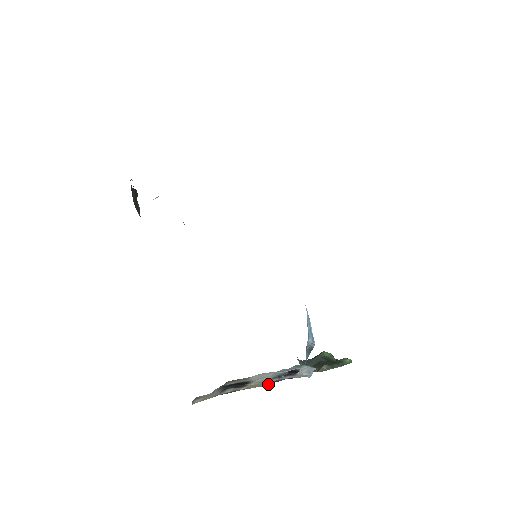
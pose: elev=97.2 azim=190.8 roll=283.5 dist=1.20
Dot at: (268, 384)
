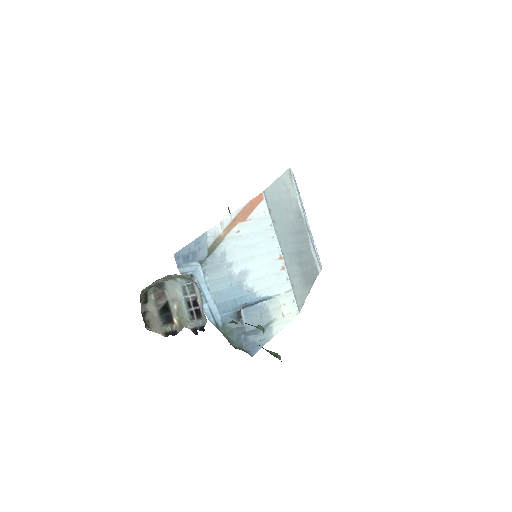
Dot at: (188, 327)
